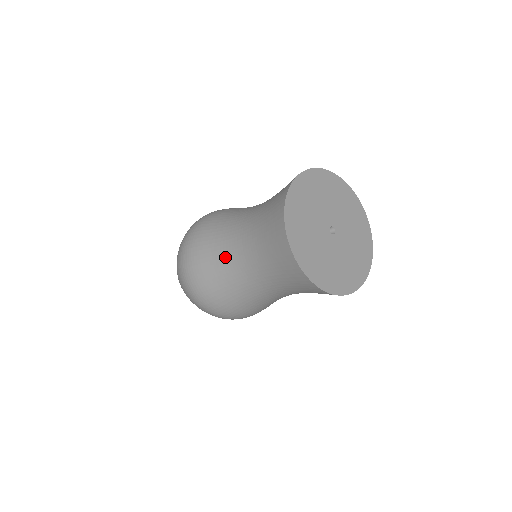
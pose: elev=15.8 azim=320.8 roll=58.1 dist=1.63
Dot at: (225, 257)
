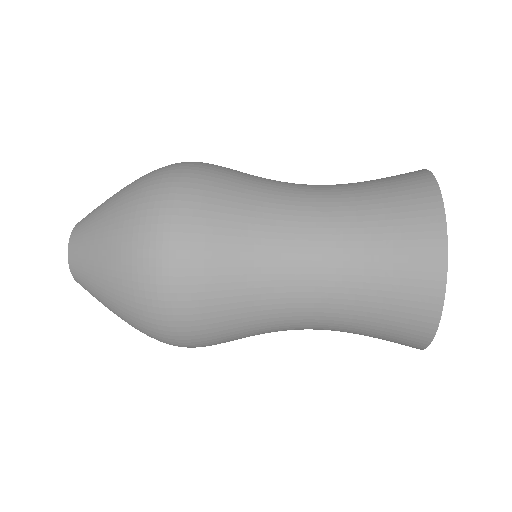
Dot at: (270, 294)
